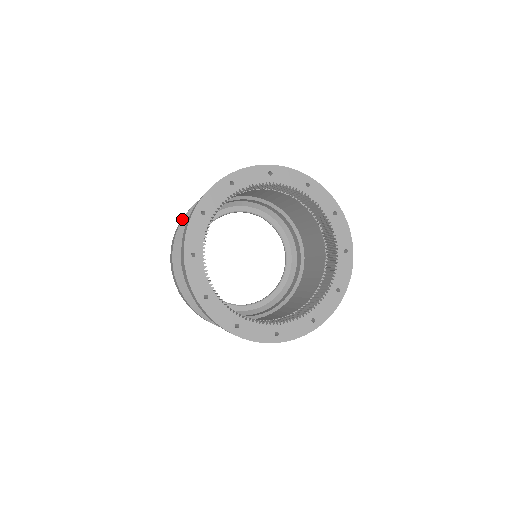
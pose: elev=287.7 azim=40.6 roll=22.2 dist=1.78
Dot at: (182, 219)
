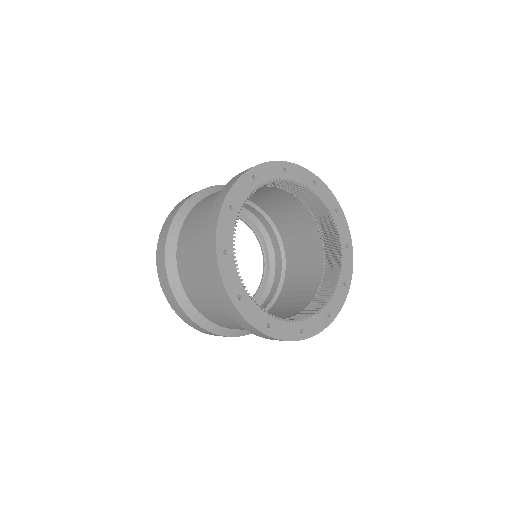
Dot at: (172, 219)
